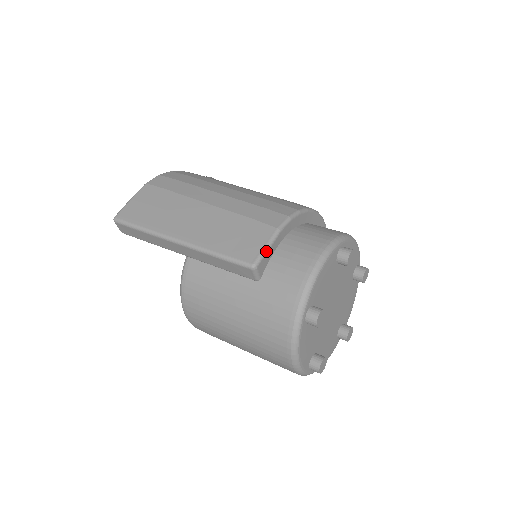
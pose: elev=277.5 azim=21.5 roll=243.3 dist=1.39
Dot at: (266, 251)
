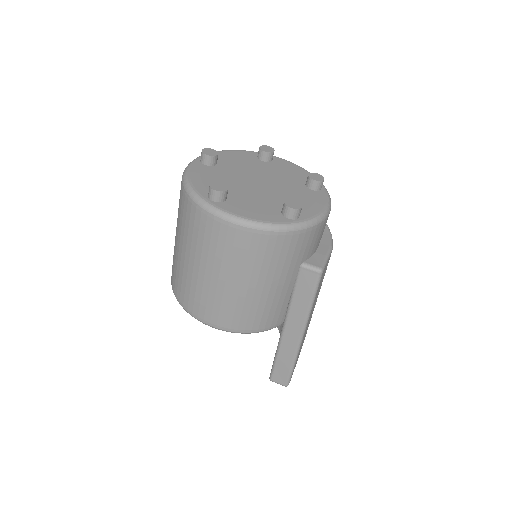
Dot at: occluded
